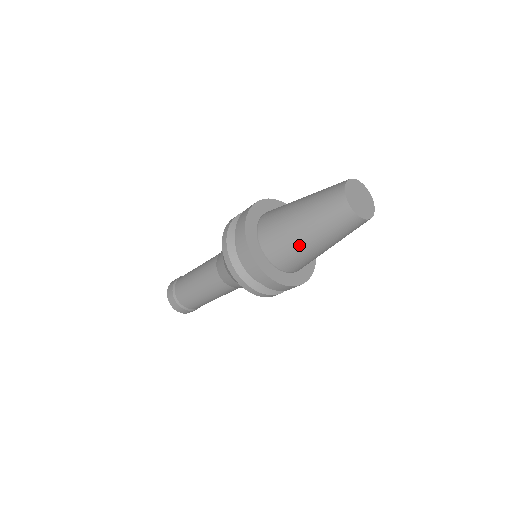
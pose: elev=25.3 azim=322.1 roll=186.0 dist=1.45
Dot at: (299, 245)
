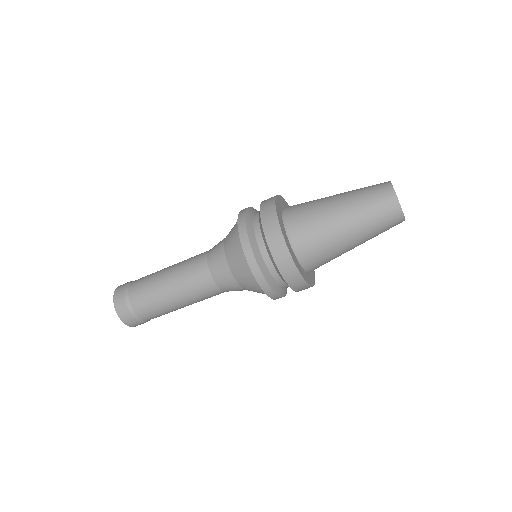
Dot at: (324, 207)
